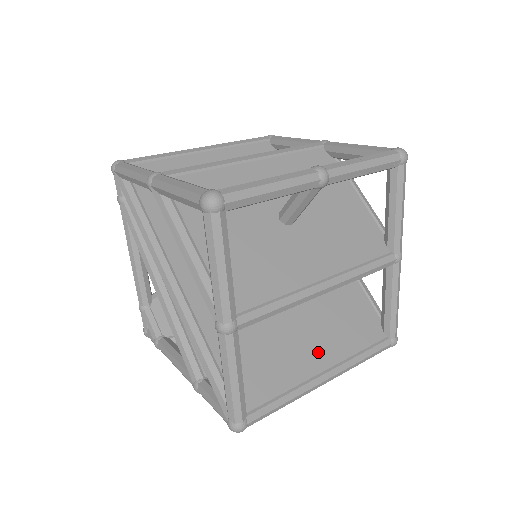
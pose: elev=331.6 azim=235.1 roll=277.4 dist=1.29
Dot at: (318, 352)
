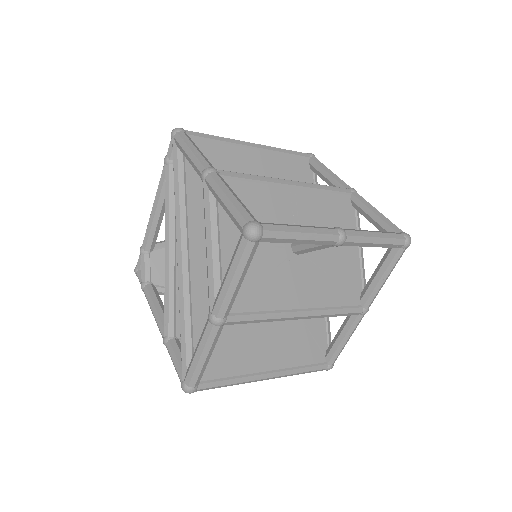
Dot at: (271, 355)
